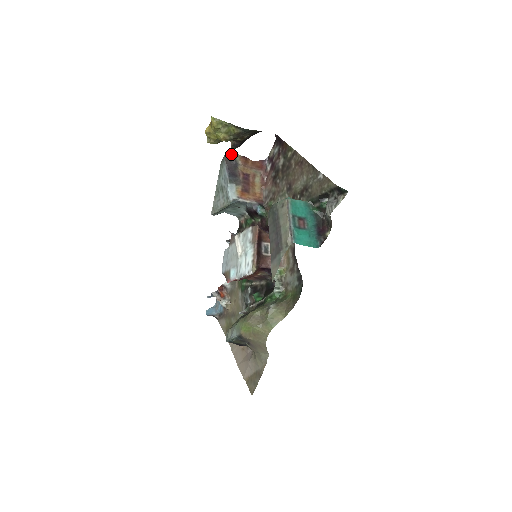
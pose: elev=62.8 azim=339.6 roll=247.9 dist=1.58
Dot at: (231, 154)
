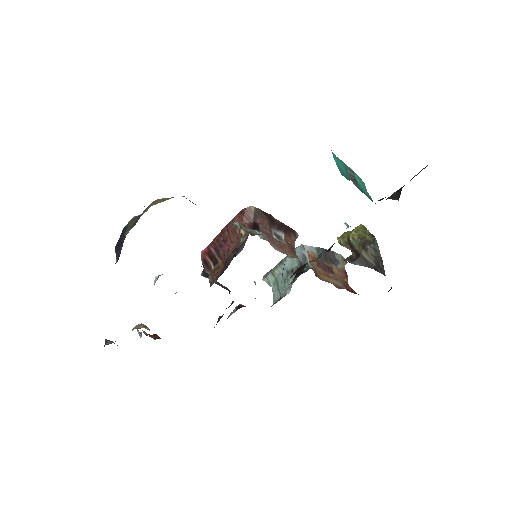
Dot at: (341, 259)
